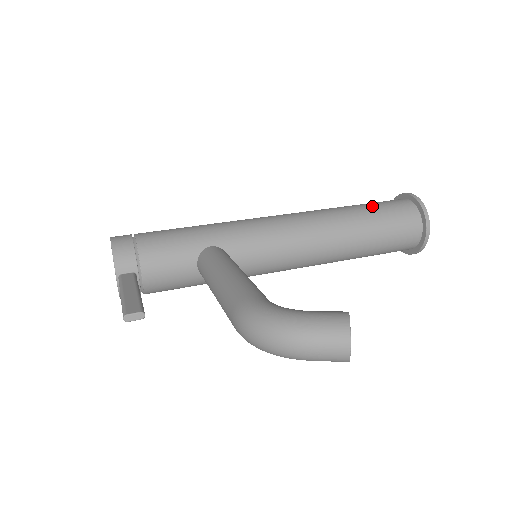
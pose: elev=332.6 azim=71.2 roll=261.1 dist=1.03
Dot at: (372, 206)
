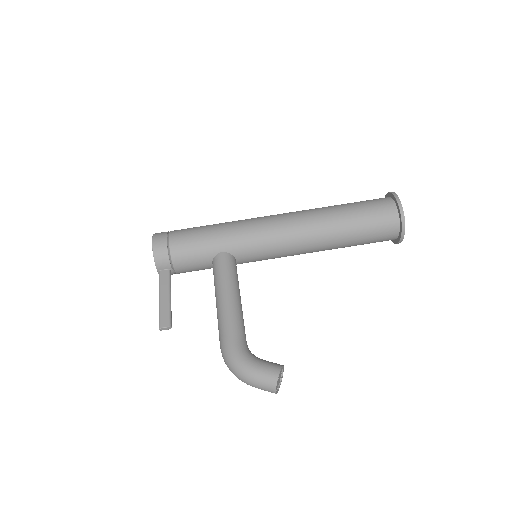
Dot at: (359, 213)
